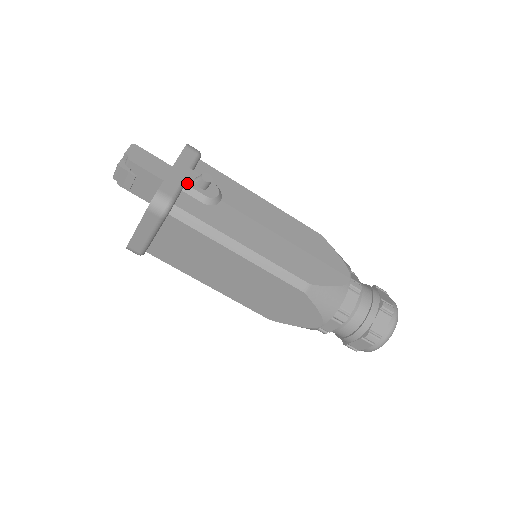
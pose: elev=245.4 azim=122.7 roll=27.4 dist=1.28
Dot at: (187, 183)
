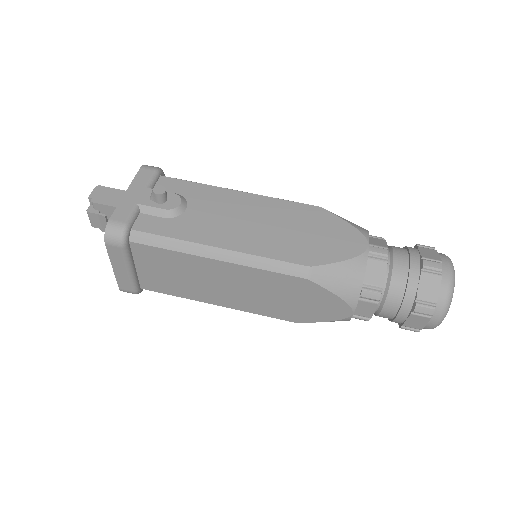
Dot at: (142, 203)
